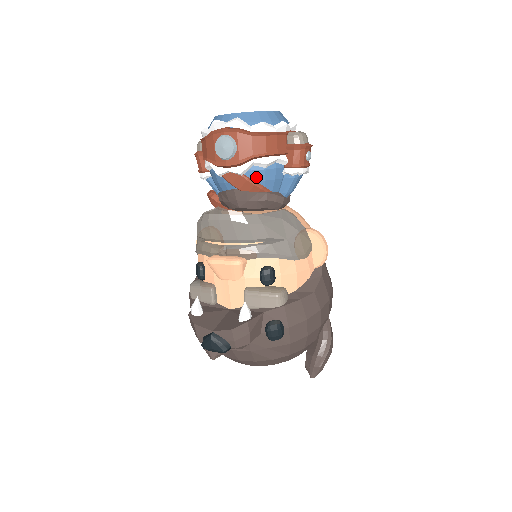
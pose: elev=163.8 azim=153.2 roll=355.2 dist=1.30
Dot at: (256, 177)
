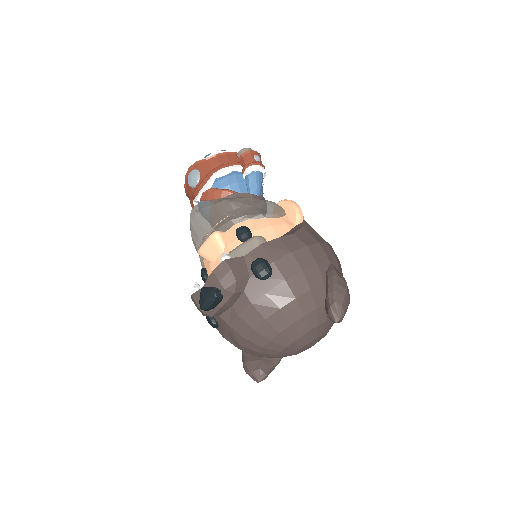
Dot at: (221, 185)
